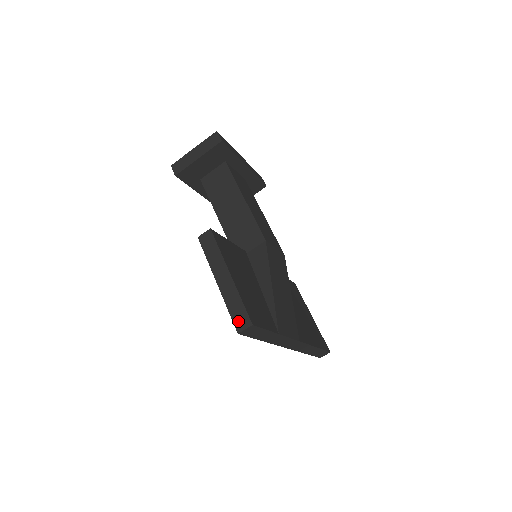
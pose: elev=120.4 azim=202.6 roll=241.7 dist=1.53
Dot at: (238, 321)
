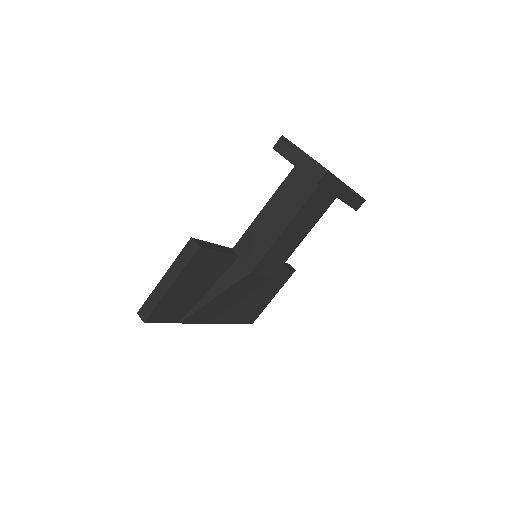
Dot at: (144, 309)
